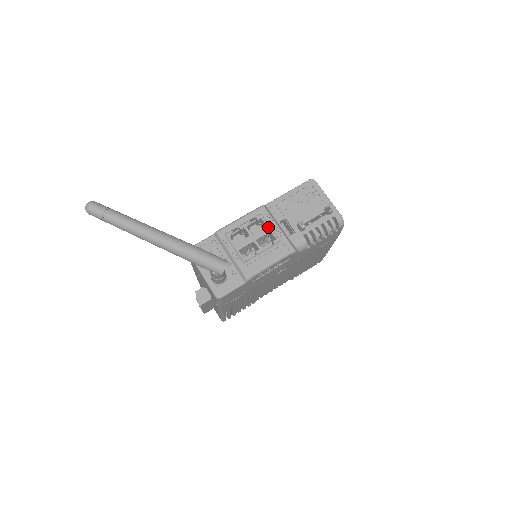
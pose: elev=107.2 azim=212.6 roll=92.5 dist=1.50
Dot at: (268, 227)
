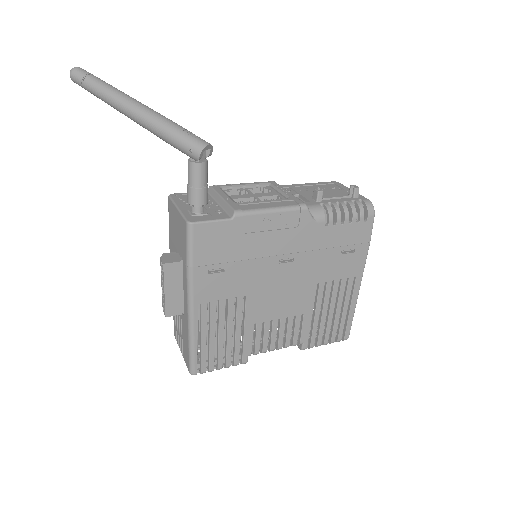
Dot at: (275, 193)
